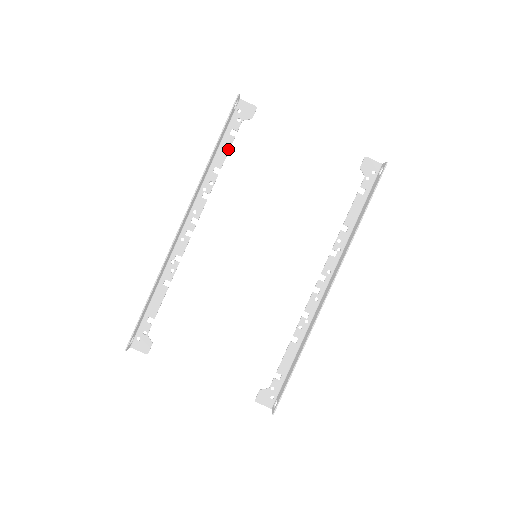
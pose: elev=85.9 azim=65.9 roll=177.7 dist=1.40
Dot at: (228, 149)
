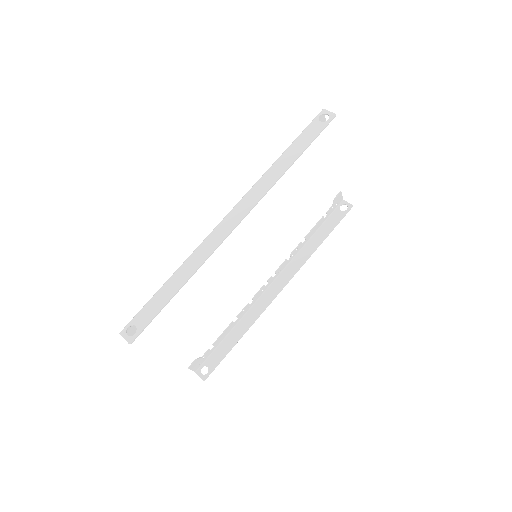
Dot at: occluded
